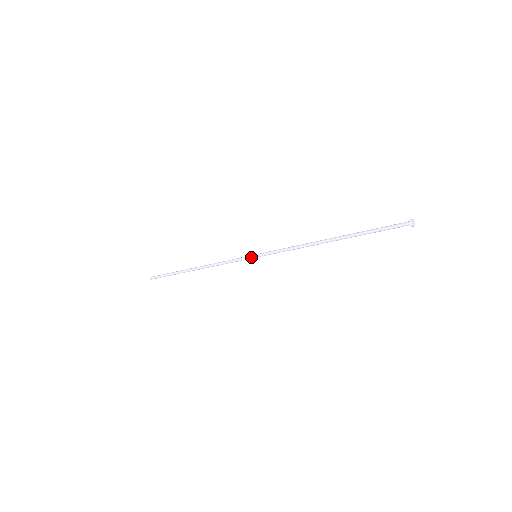
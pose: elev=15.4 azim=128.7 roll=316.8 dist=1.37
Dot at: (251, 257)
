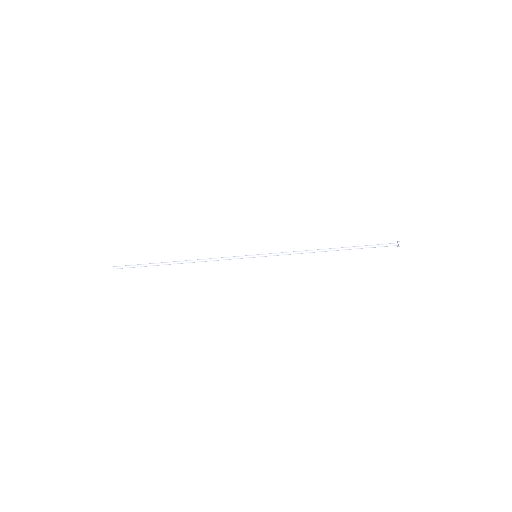
Dot at: (251, 255)
